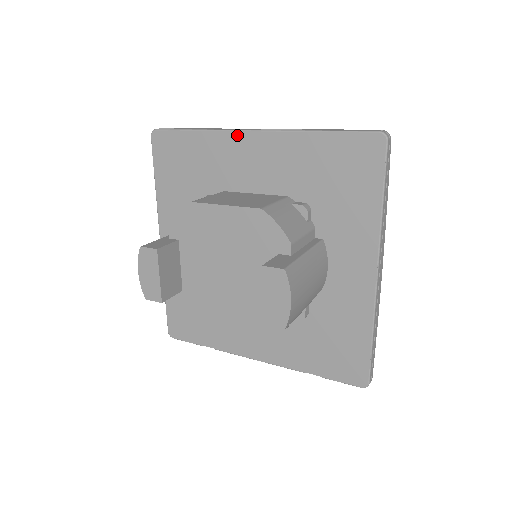
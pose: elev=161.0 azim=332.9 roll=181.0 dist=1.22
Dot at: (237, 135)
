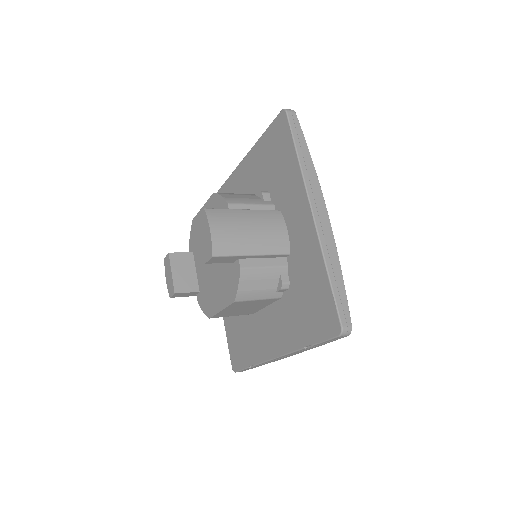
Dot at: (232, 176)
